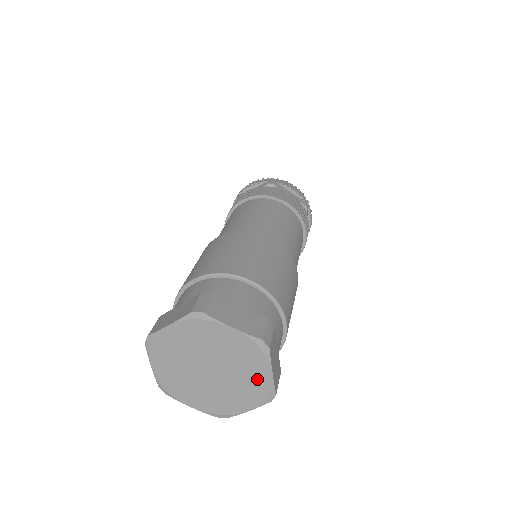
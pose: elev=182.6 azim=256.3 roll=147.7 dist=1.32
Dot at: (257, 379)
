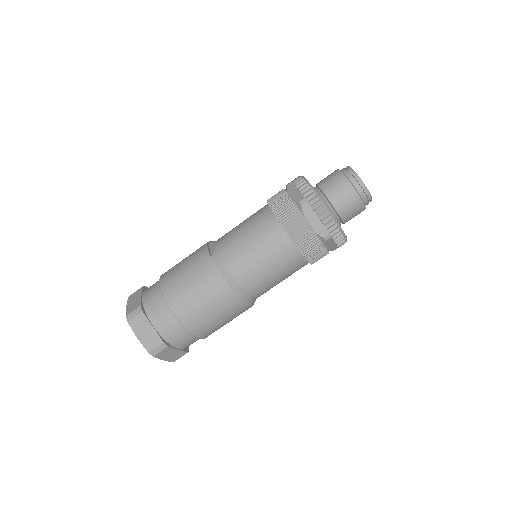
Dot at: occluded
